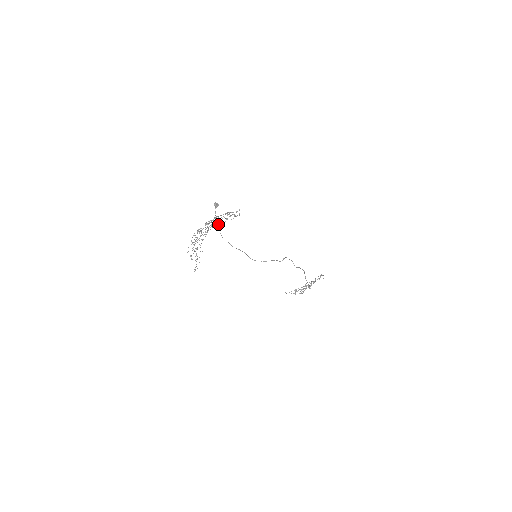
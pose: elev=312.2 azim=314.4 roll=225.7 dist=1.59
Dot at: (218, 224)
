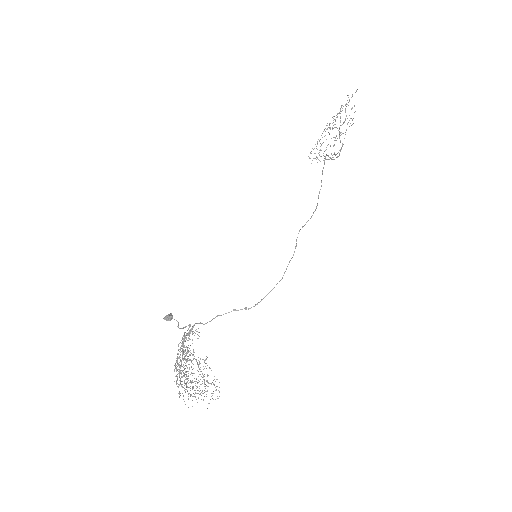
Dot at: occluded
